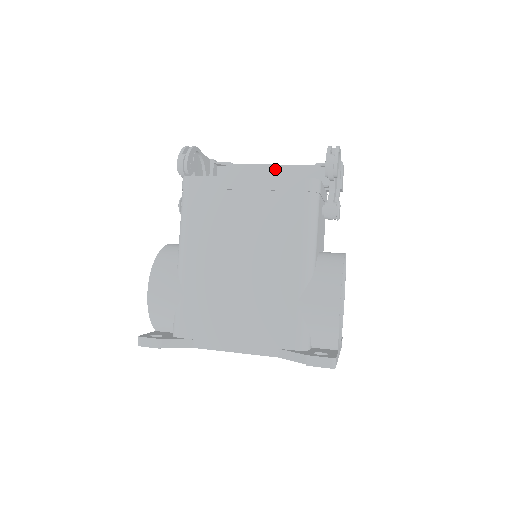
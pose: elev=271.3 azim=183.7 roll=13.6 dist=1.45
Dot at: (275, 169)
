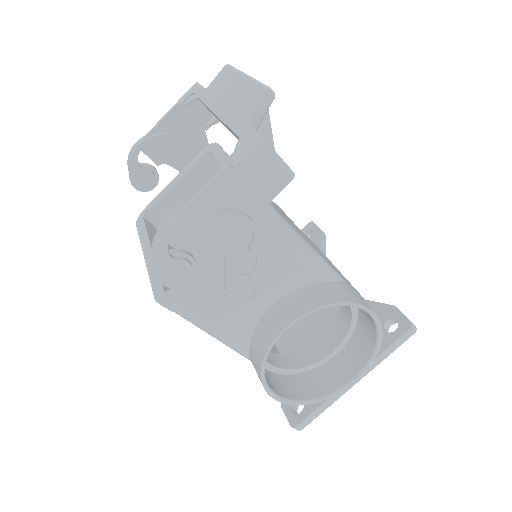
Dot at: (221, 121)
